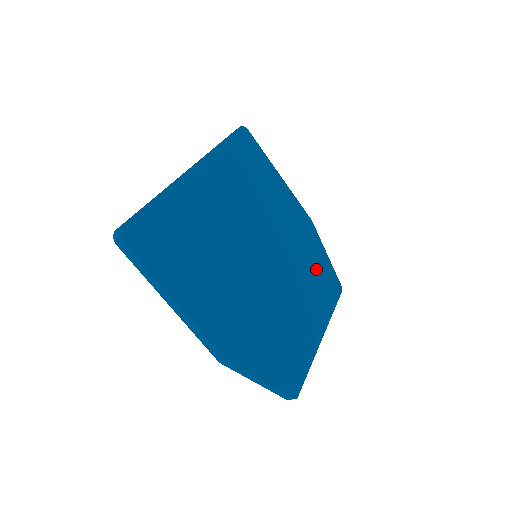
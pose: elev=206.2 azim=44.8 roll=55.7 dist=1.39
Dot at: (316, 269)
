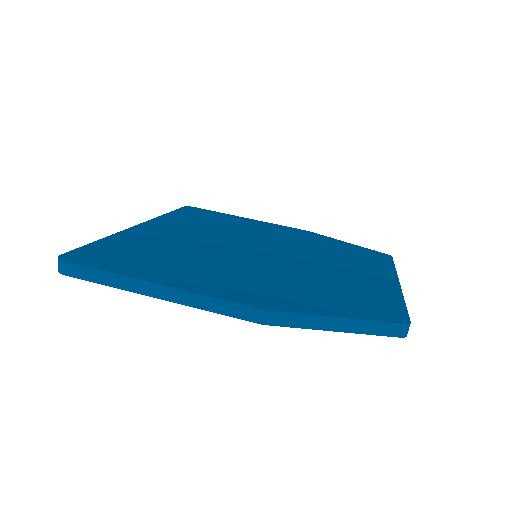
Dot at: (342, 250)
